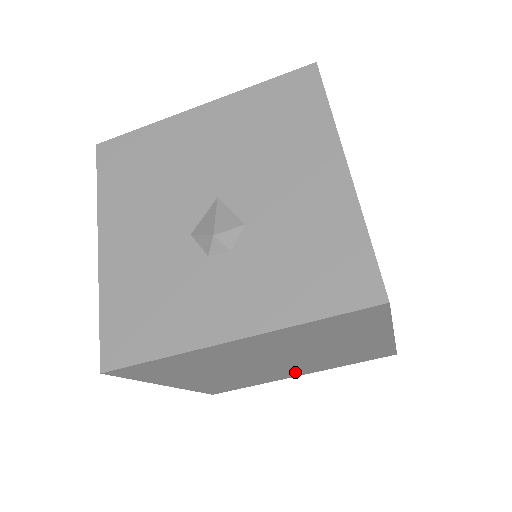
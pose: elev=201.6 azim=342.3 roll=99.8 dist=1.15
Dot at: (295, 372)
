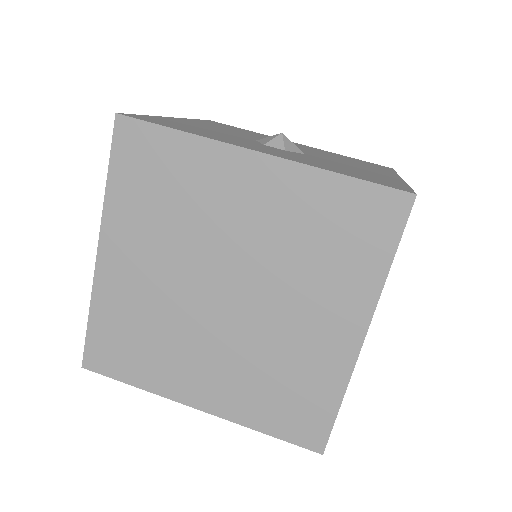
Dot at: (205, 381)
